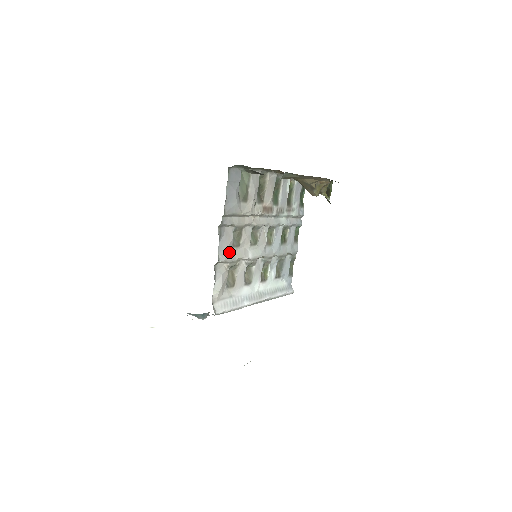
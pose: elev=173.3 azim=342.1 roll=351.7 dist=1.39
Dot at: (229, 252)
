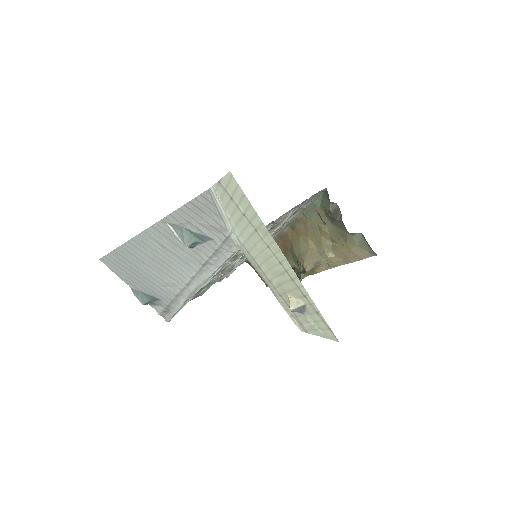
Dot at: occluded
